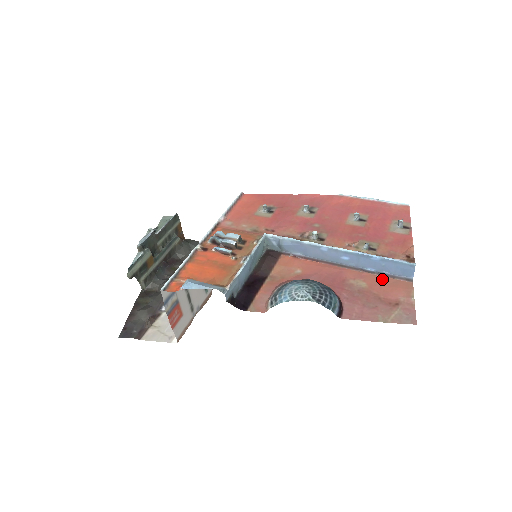
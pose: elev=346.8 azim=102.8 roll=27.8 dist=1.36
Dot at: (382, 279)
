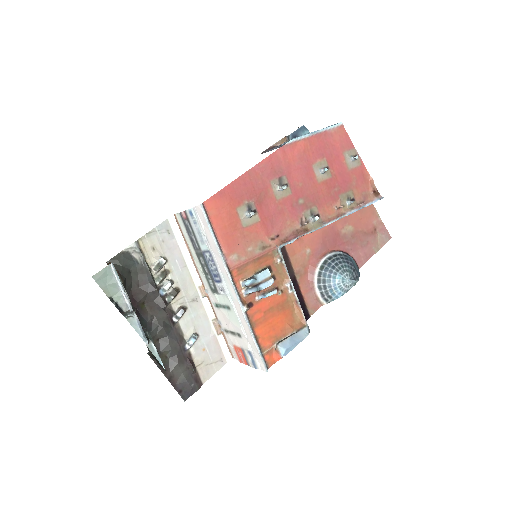
Dot at: (357, 214)
